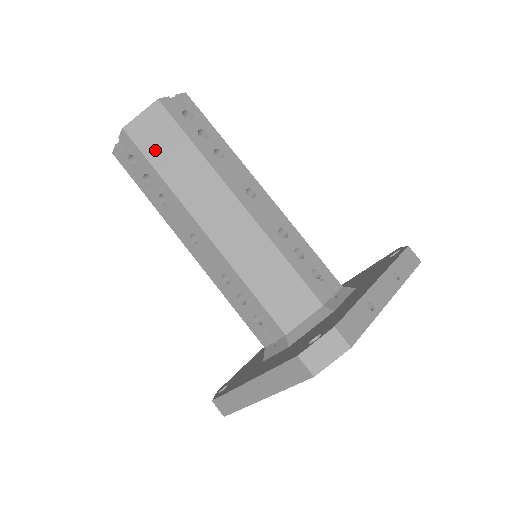
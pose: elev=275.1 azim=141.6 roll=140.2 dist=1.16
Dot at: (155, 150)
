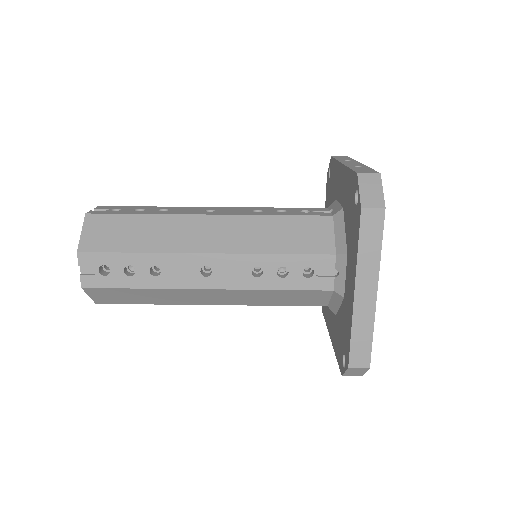
Dot at: (117, 242)
